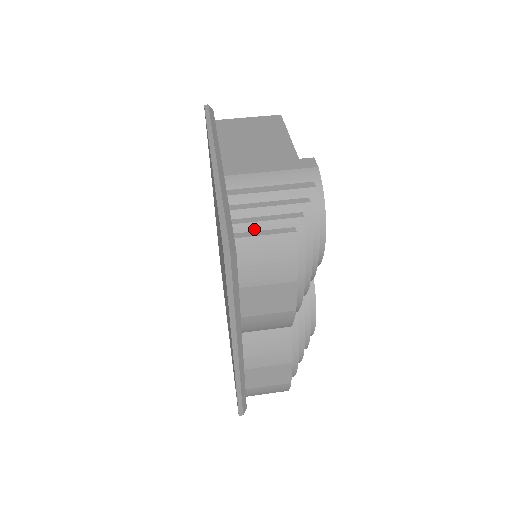
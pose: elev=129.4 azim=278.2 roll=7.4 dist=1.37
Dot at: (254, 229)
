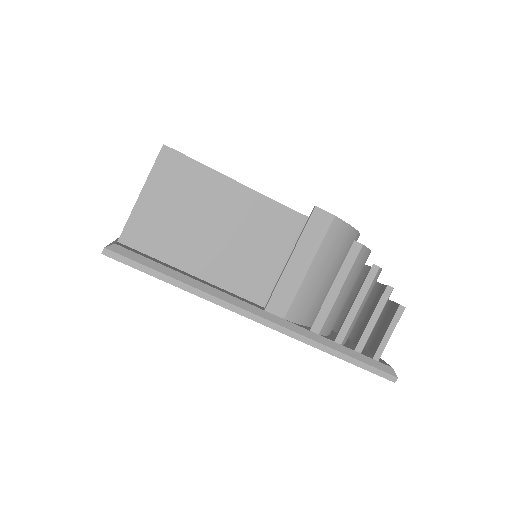
Dot at: occluded
